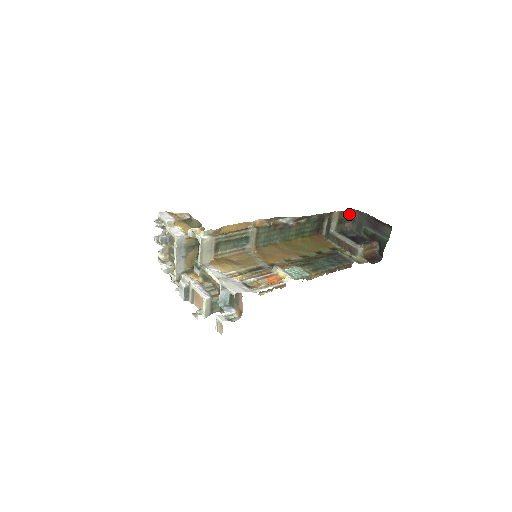
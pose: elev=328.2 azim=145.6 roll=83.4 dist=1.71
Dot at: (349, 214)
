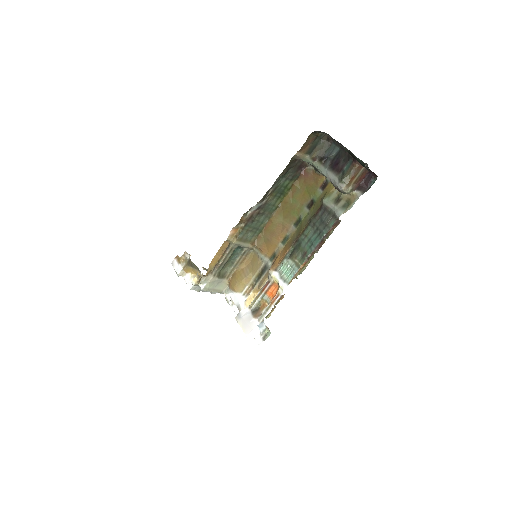
Dot at: (314, 136)
